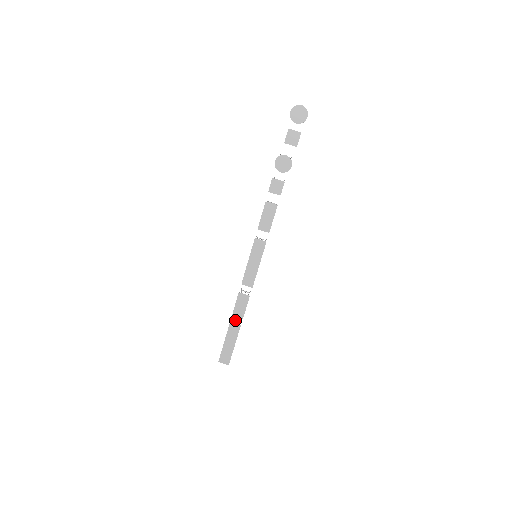
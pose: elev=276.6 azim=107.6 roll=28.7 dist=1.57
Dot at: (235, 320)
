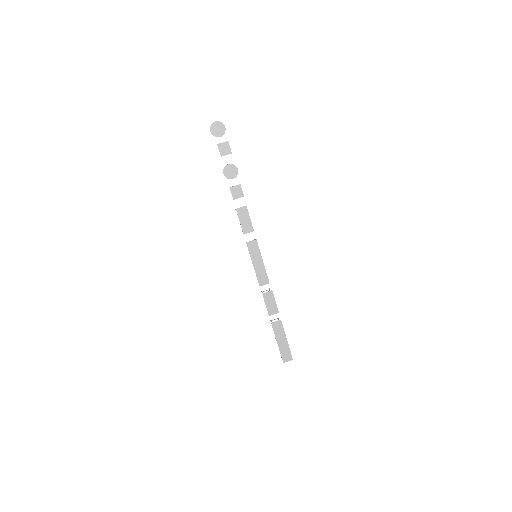
Dot at: occluded
